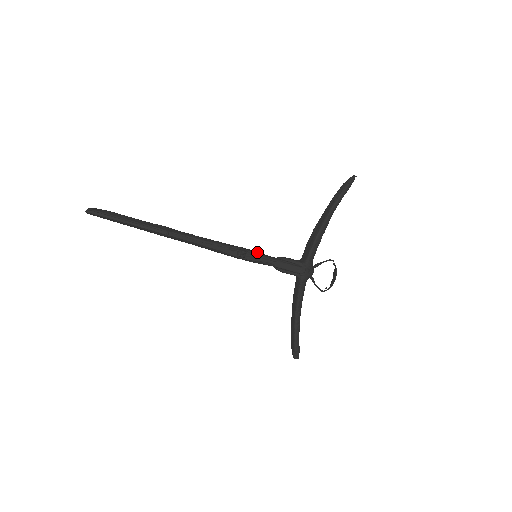
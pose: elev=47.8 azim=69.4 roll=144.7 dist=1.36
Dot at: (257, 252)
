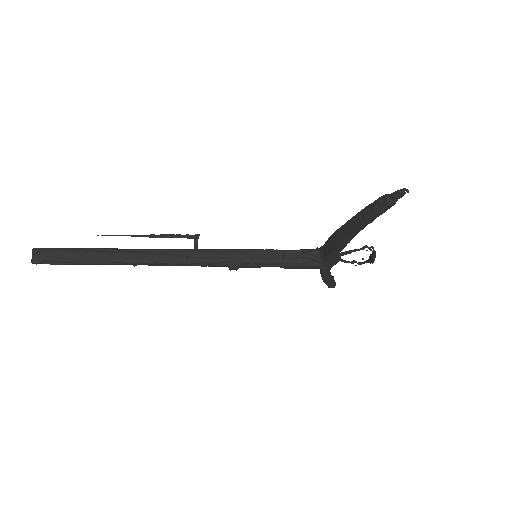
Dot at: (255, 259)
